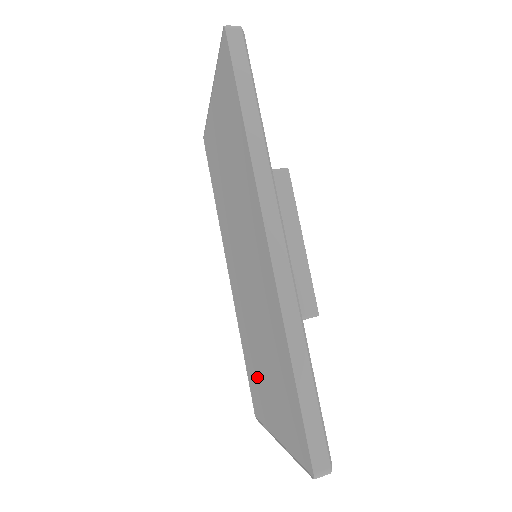
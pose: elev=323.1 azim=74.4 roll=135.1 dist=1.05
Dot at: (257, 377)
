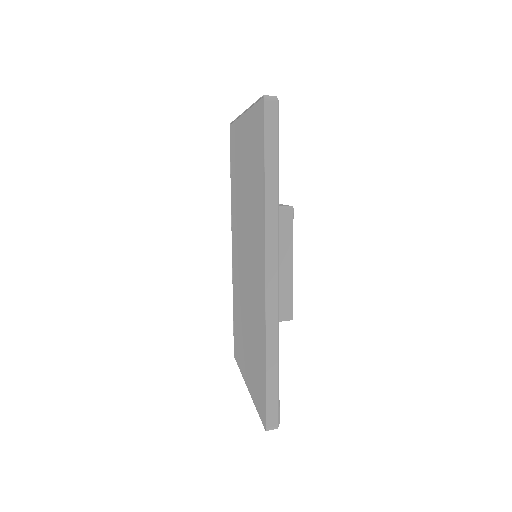
Dot at: (241, 336)
